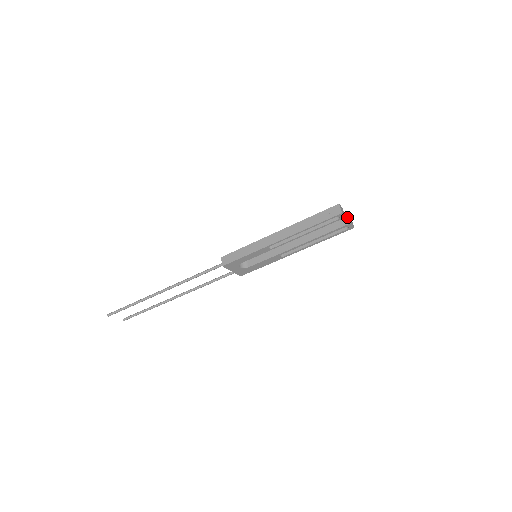
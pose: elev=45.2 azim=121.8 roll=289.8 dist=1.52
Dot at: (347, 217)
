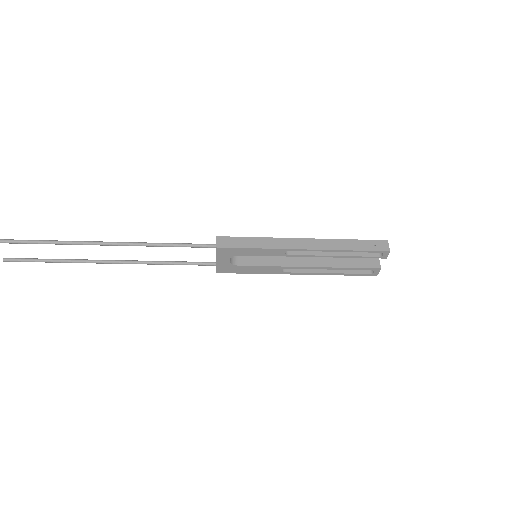
Dot at: (378, 260)
